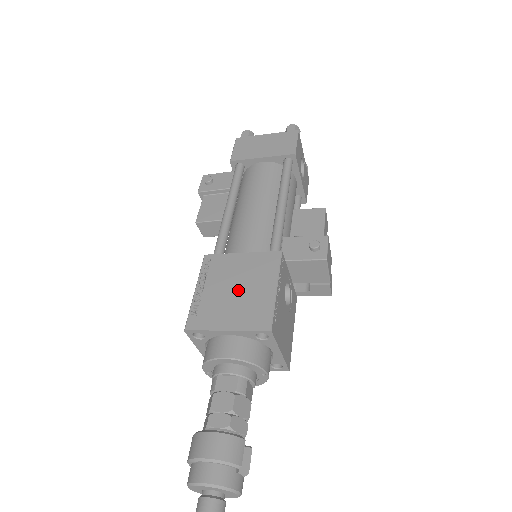
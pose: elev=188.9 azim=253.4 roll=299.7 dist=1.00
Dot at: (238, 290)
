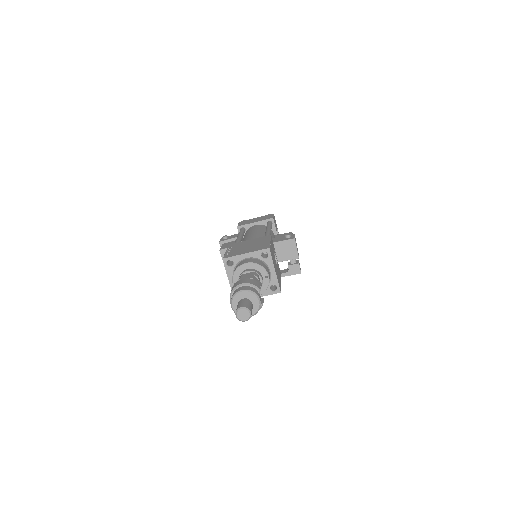
Dot at: (250, 246)
